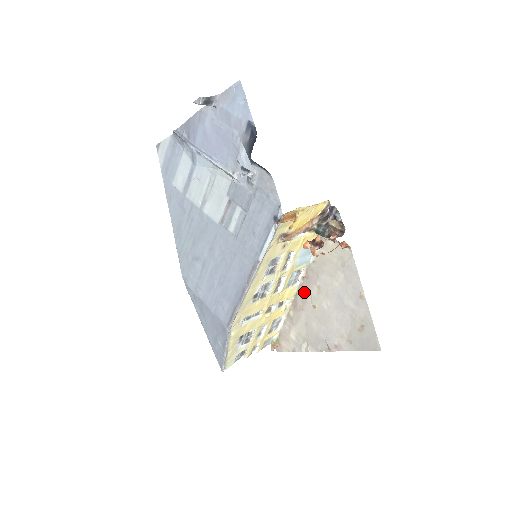
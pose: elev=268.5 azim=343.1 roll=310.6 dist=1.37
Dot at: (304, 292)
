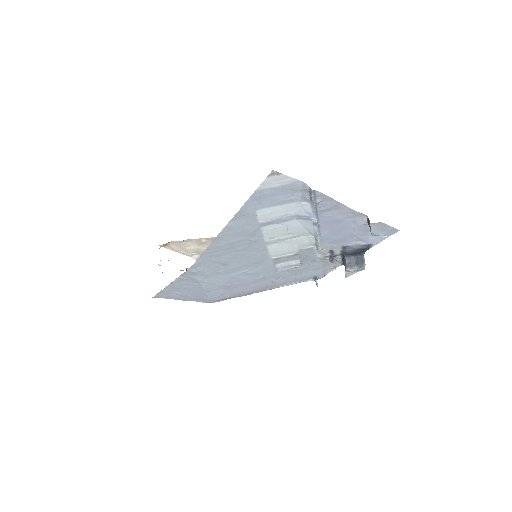
Dot at: occluded
